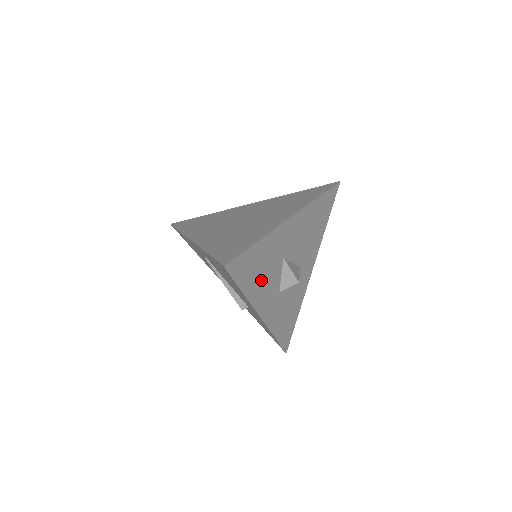
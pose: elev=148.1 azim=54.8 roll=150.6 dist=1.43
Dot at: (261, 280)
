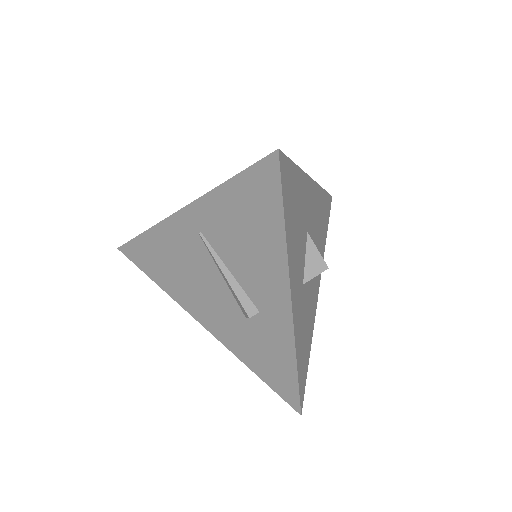
Dot at: (295, 236)
